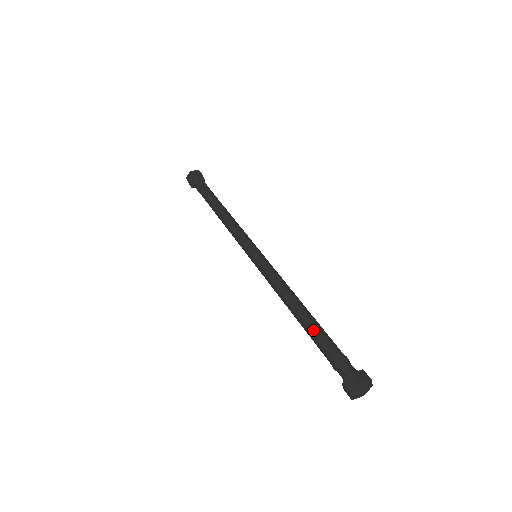
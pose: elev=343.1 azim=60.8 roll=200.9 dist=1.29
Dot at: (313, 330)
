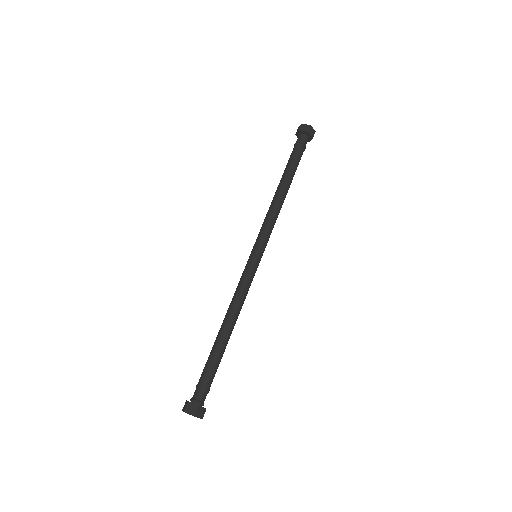
Dot at: (211, 351)
